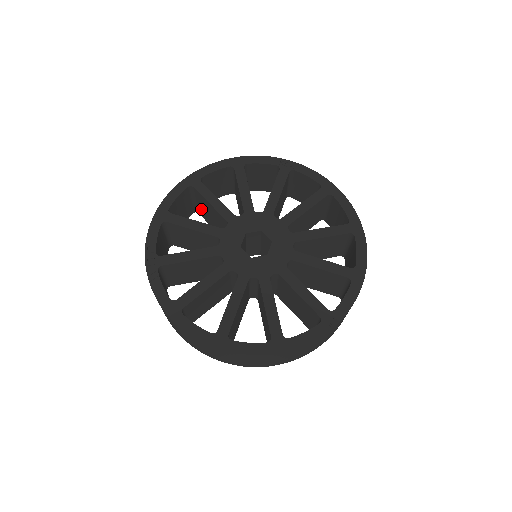
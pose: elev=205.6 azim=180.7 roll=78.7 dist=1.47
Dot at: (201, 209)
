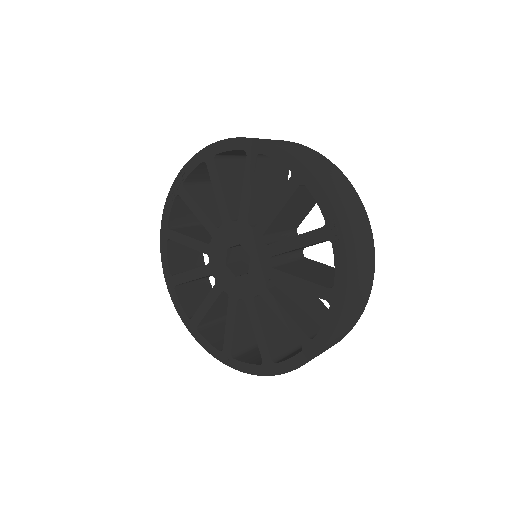
Dot at: occluded
